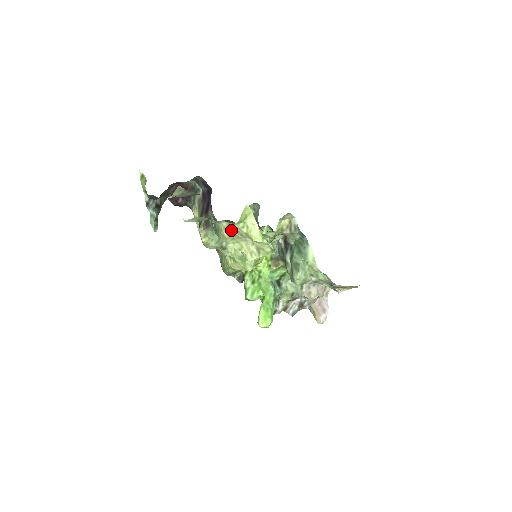
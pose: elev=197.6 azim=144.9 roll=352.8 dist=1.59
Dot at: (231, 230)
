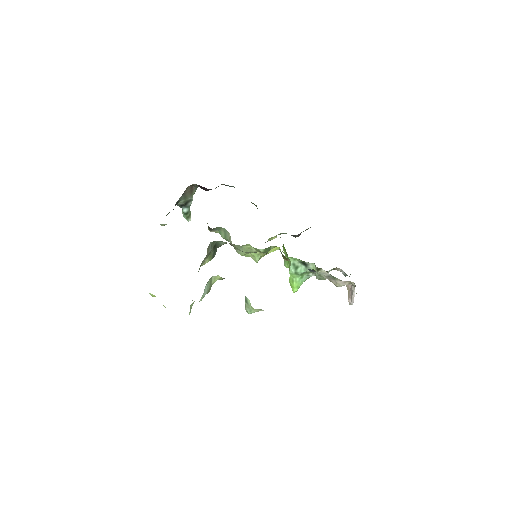
Dot at: occluded
